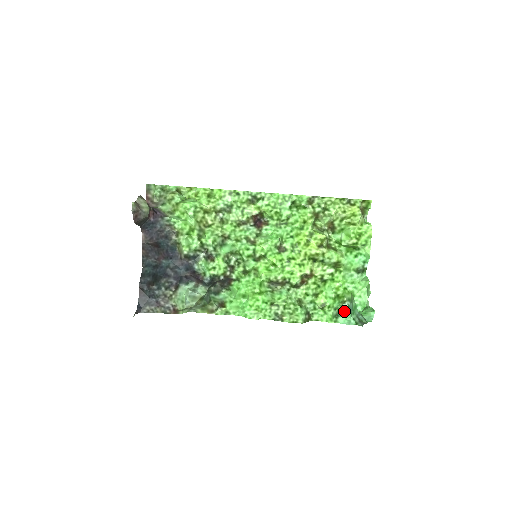
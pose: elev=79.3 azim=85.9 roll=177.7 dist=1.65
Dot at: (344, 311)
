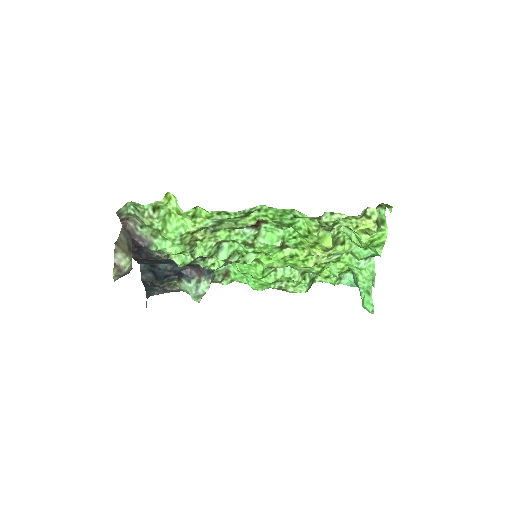
Dot at: (348, 275)
